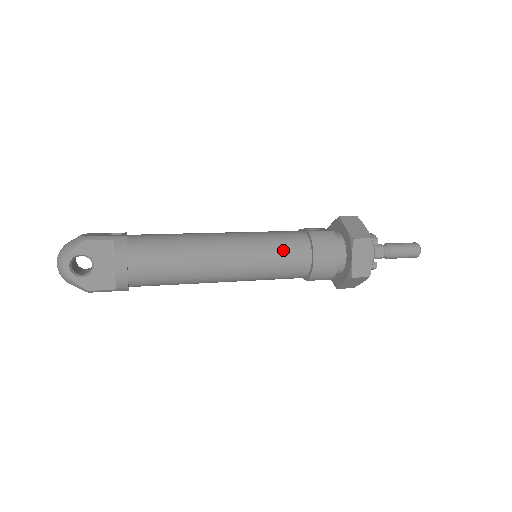
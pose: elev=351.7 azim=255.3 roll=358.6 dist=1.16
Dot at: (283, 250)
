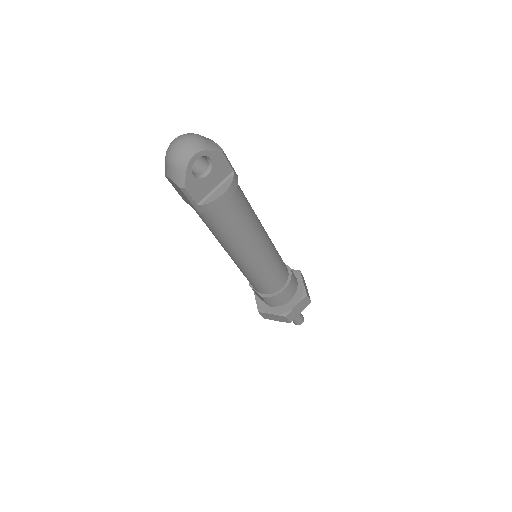
Dot at: (279, 270)
